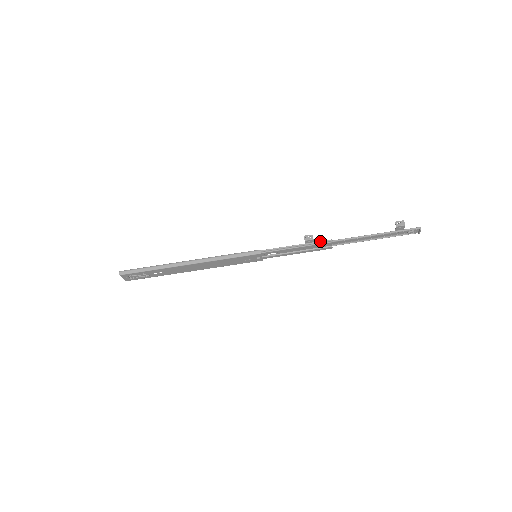
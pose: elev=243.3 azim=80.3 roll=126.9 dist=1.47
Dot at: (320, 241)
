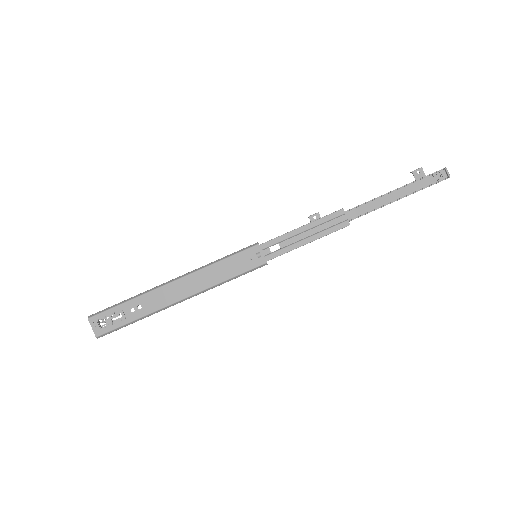
Dot at: occluded
